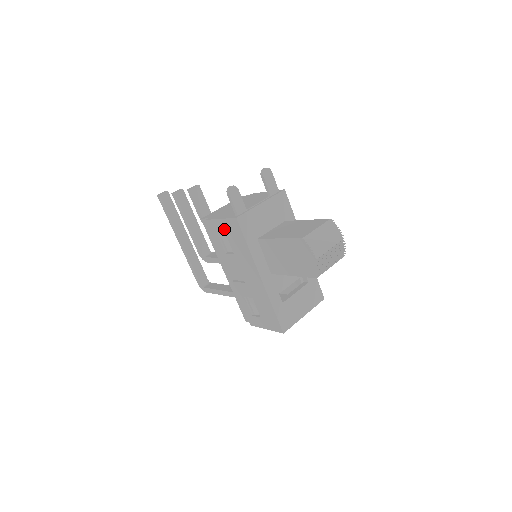
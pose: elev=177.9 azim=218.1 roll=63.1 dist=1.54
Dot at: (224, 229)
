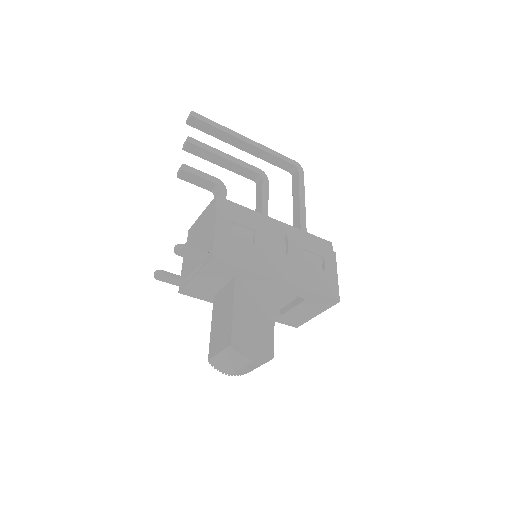
Dot at: occluded
